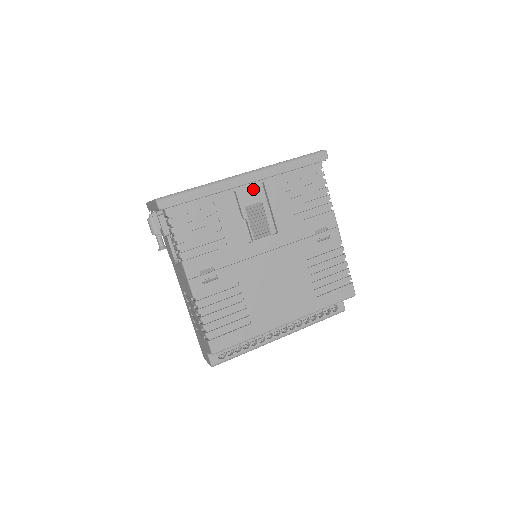
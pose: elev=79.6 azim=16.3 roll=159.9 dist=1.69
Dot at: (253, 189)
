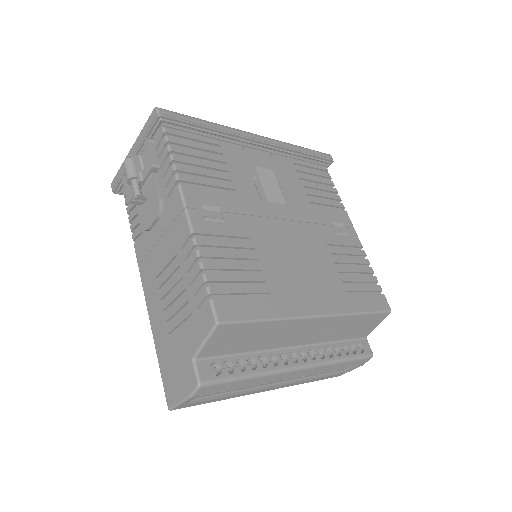
Dot at: (263, 155)
